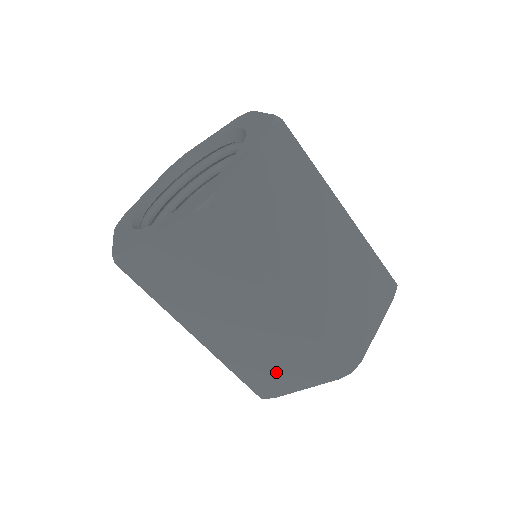
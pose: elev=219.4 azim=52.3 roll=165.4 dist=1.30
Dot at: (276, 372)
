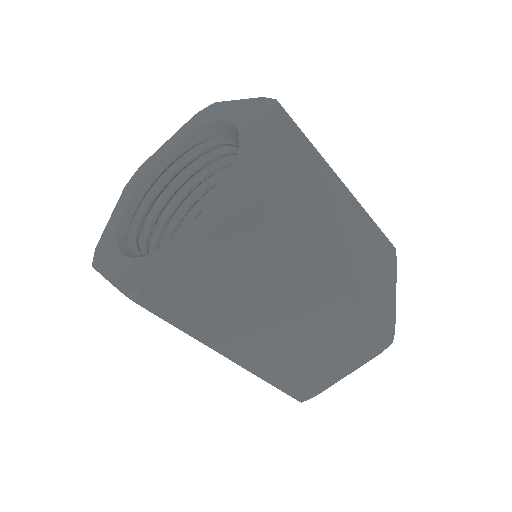
Dot at: (317, 368)
